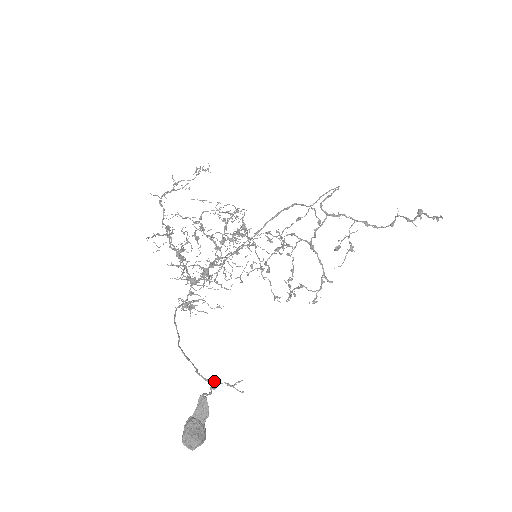
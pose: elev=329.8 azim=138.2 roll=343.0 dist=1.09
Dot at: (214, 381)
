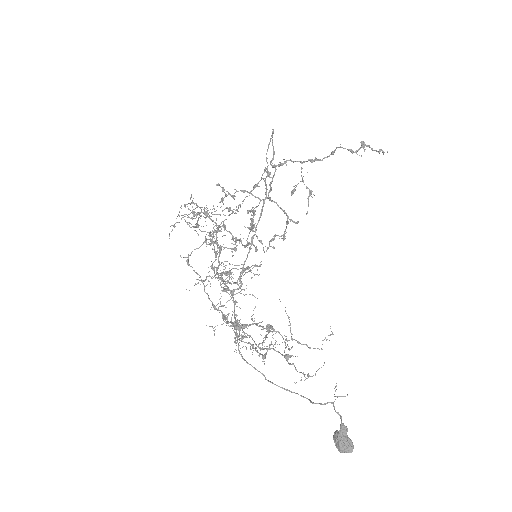
Dot at: occluded
